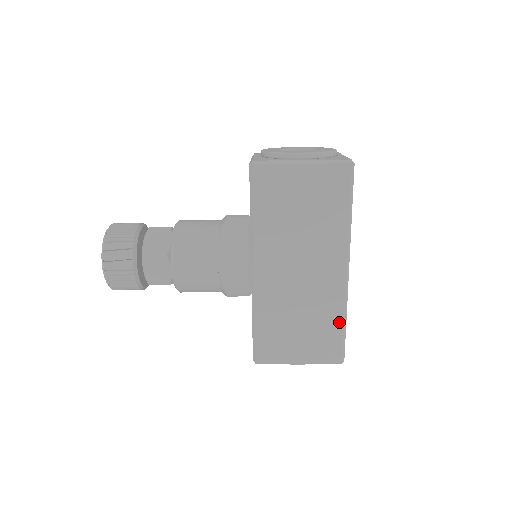
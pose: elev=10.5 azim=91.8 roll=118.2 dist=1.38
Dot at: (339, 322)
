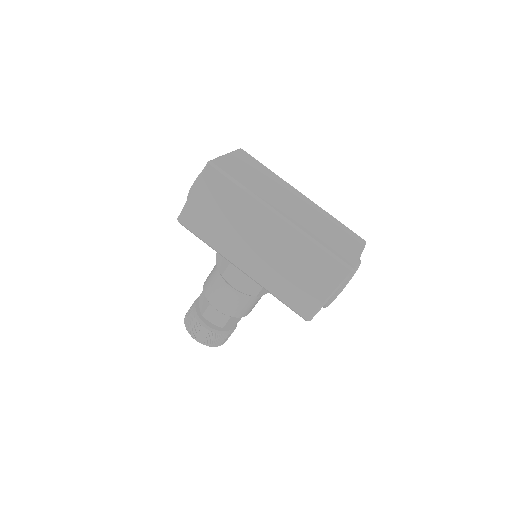
Dot at: (315, 249)
